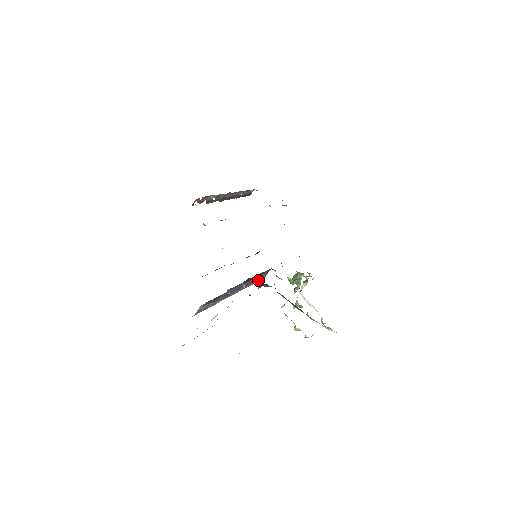
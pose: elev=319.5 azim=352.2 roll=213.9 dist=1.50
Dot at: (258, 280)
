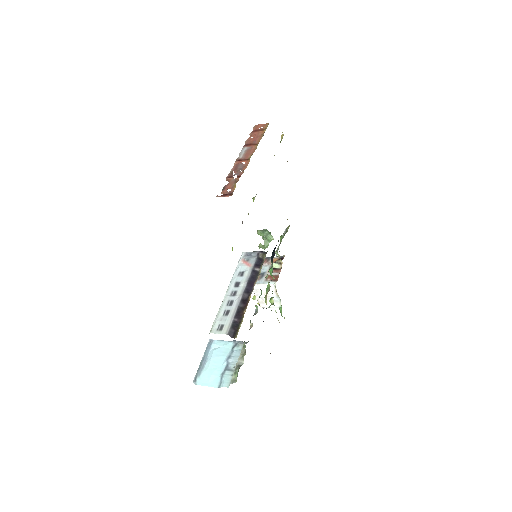
Dot at: occluded
